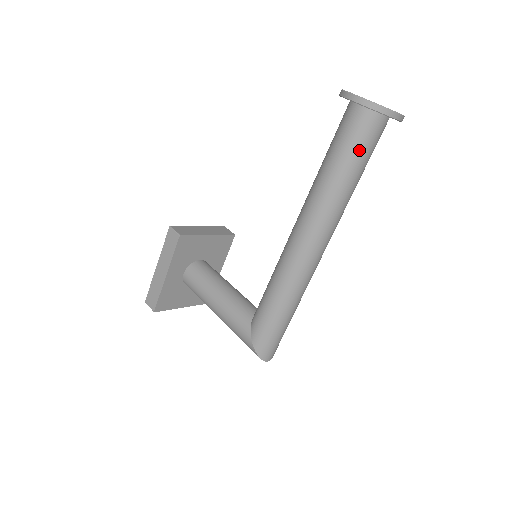
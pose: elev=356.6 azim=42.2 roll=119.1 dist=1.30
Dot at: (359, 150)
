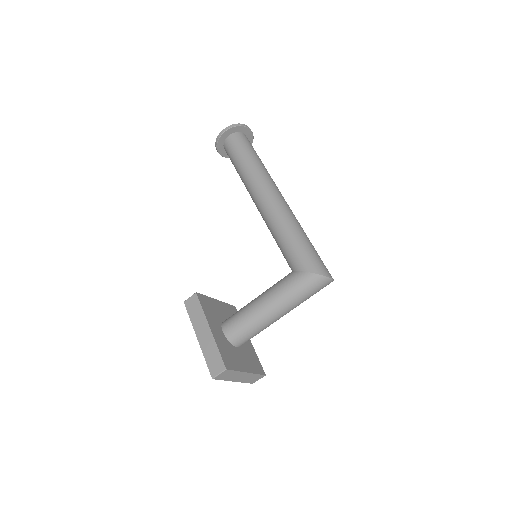
Dot at: (247, 147)
